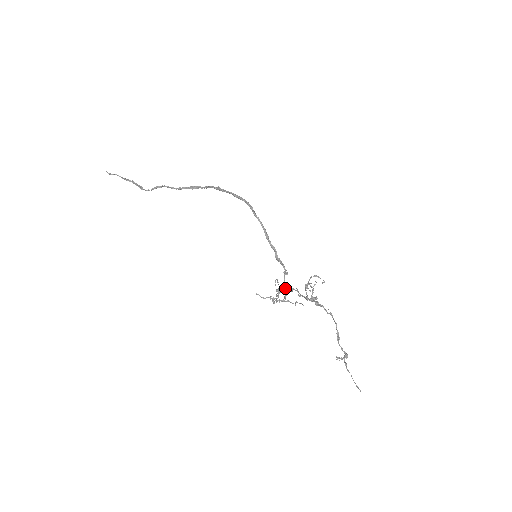
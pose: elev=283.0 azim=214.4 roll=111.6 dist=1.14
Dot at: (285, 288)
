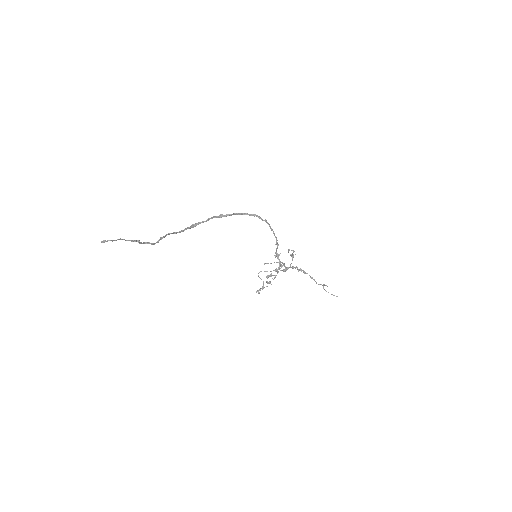
Dot at: (279, 267)
